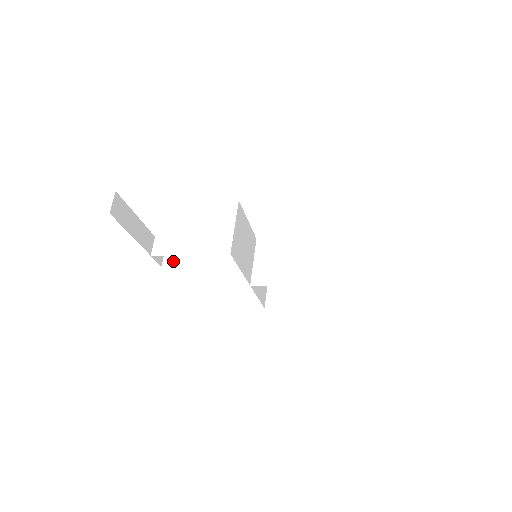
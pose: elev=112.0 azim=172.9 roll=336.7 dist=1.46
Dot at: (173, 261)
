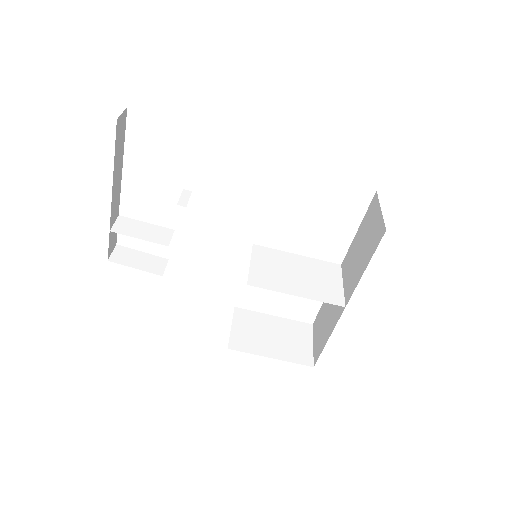
Dot at: (125, 259)
